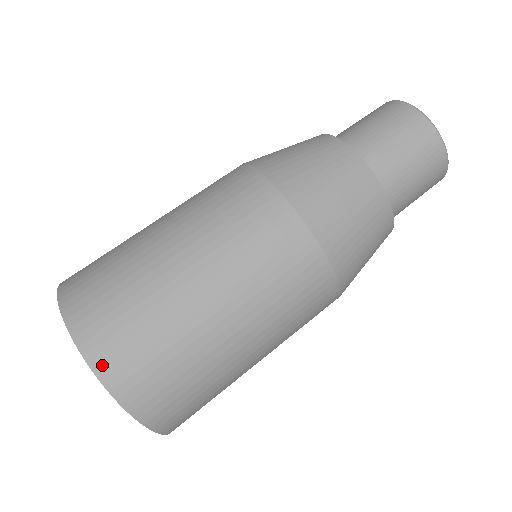
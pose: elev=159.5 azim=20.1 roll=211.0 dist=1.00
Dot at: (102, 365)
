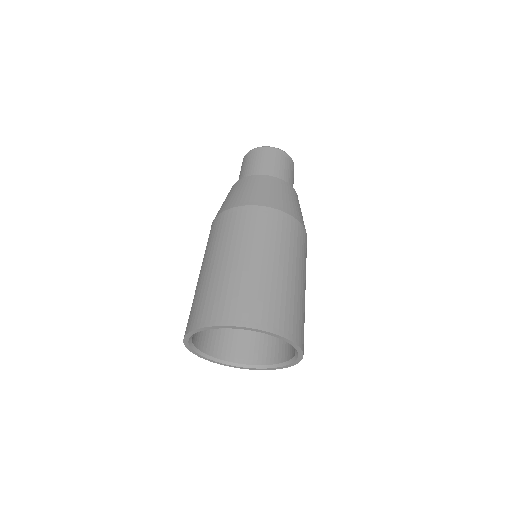
Dot at: (287, 333)
